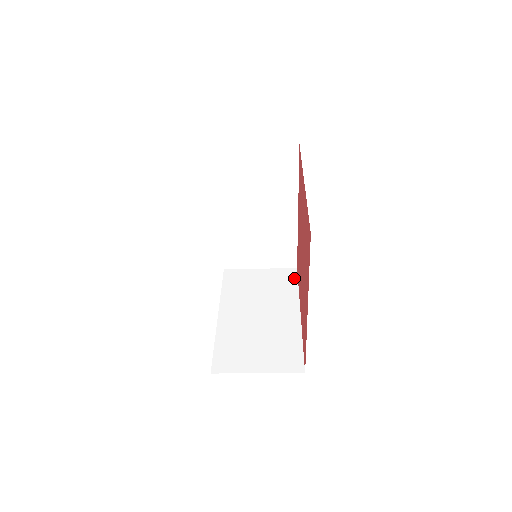
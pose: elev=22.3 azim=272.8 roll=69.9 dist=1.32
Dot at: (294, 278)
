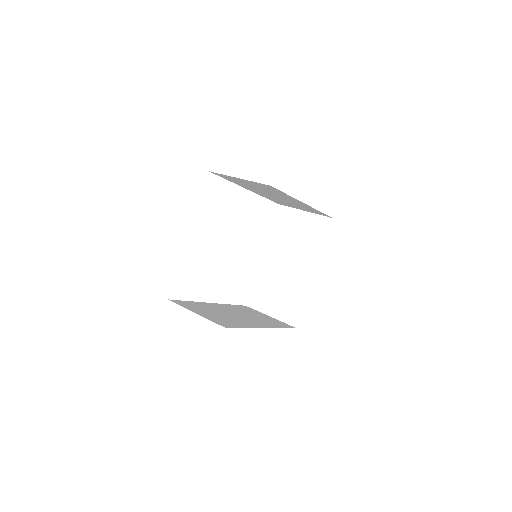
Dot at: (325, 231)
